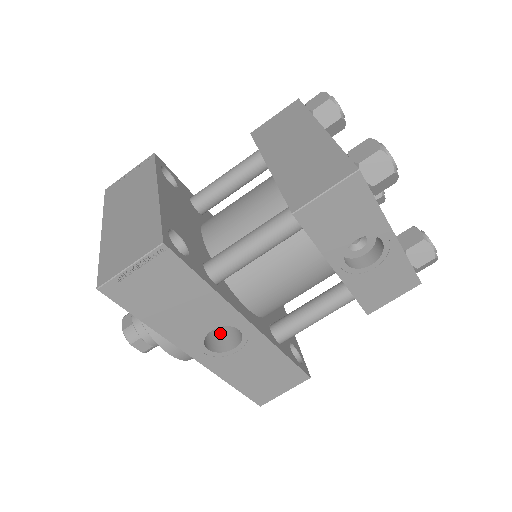
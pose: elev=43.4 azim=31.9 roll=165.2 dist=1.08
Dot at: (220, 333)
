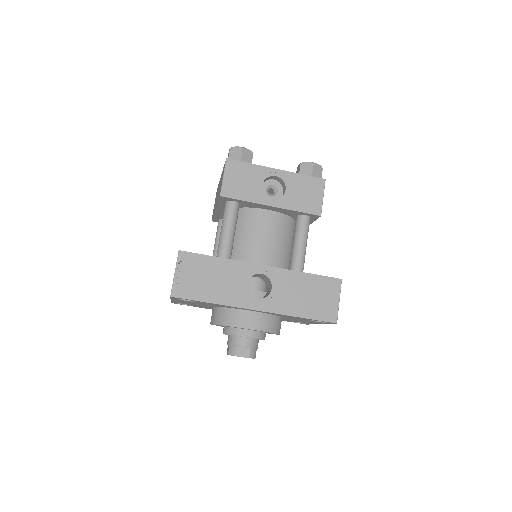
Dot at: occluded
